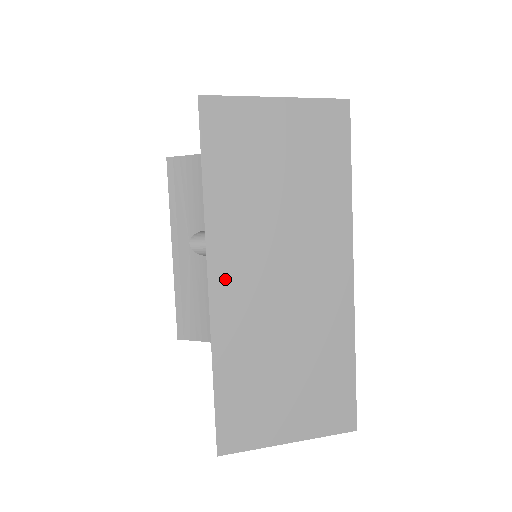
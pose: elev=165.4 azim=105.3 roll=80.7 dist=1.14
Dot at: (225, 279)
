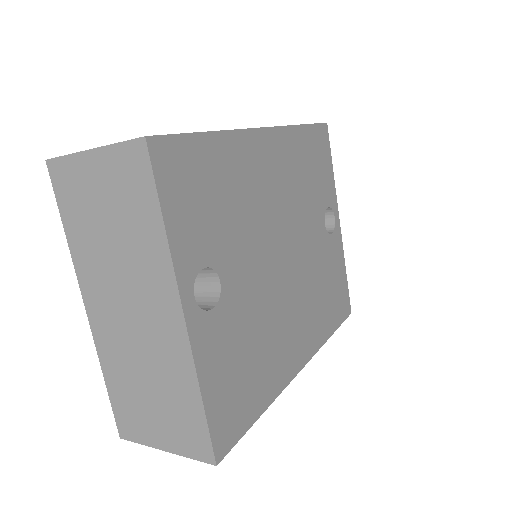
Dot at: (94, 308)
